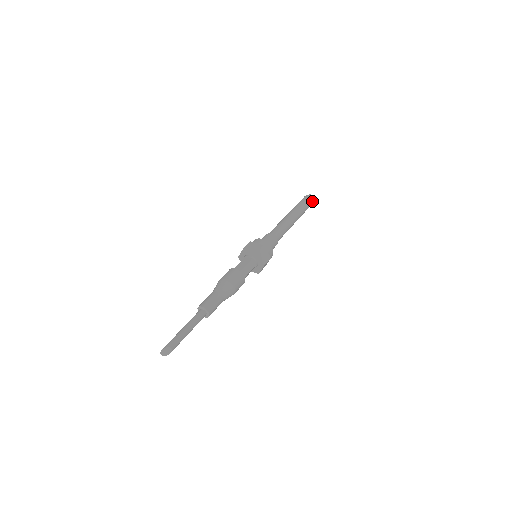
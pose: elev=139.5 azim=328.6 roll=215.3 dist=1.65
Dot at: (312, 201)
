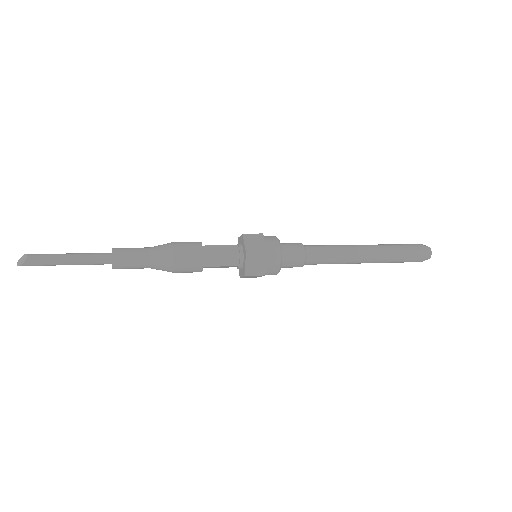
Dot at: (422, 250)
